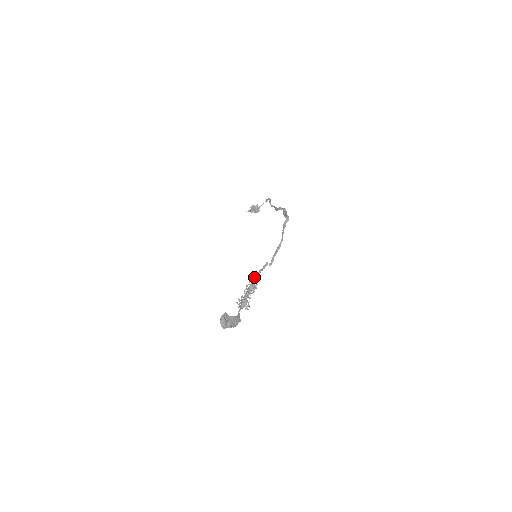
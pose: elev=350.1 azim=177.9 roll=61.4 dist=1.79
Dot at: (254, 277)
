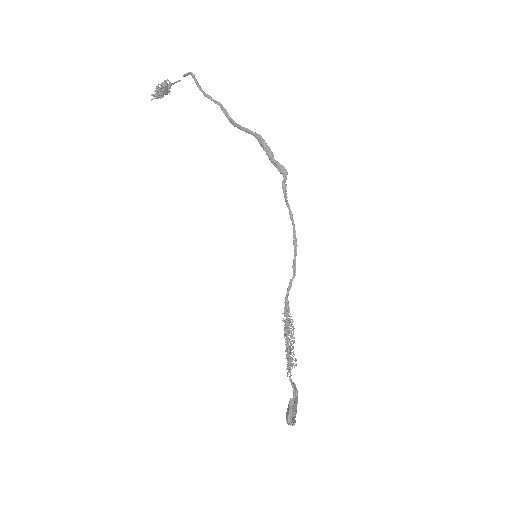
Dot at: (286, 317)
